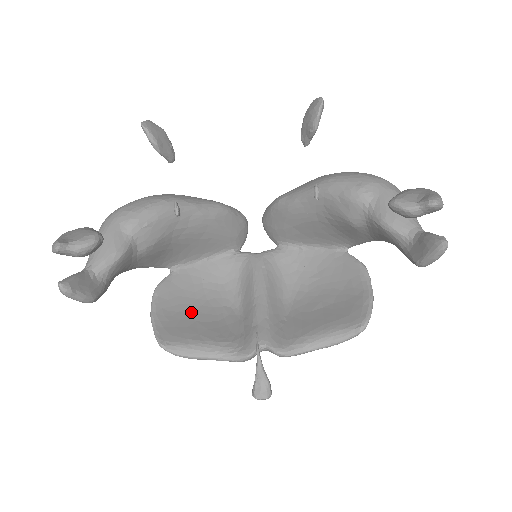
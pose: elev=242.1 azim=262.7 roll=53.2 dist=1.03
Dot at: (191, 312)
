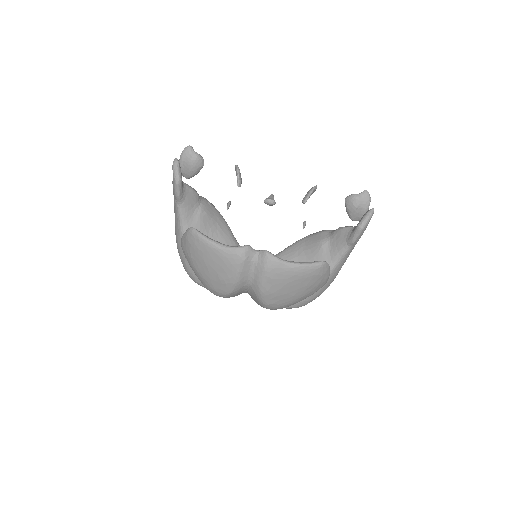
Dot at: occluded
